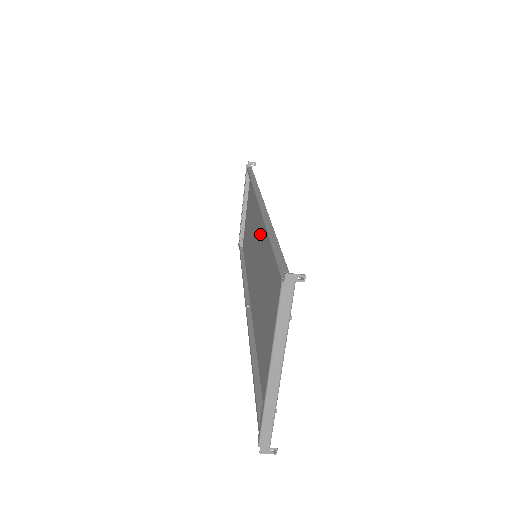
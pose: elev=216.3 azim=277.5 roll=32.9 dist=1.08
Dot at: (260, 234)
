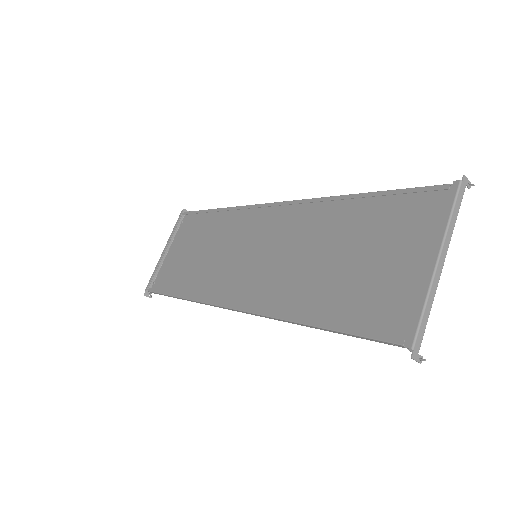
Dot at: (273, 232)
